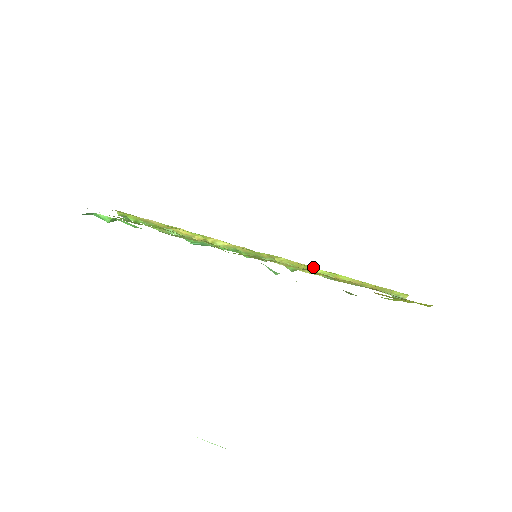
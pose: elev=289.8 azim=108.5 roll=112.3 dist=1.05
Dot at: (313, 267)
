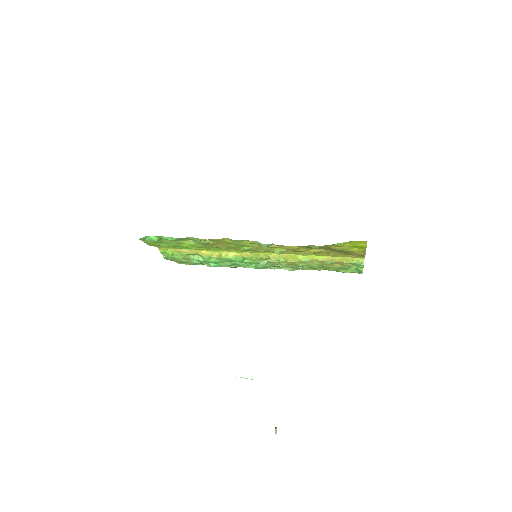
Dot at: (296, 255)
